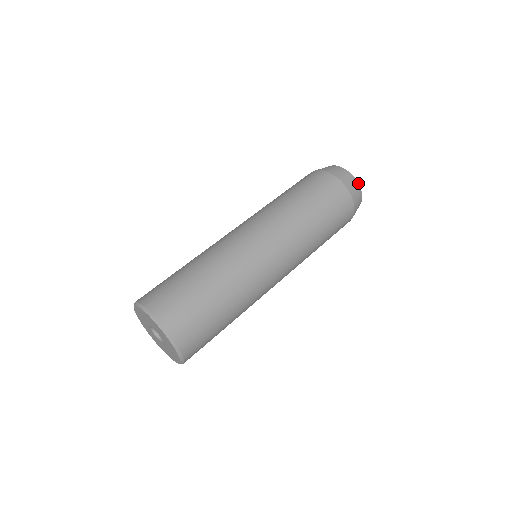
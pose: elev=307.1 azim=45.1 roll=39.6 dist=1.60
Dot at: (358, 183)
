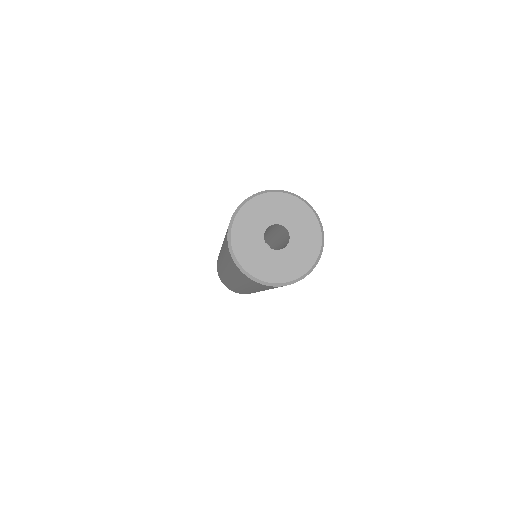
Dot at: occluded
